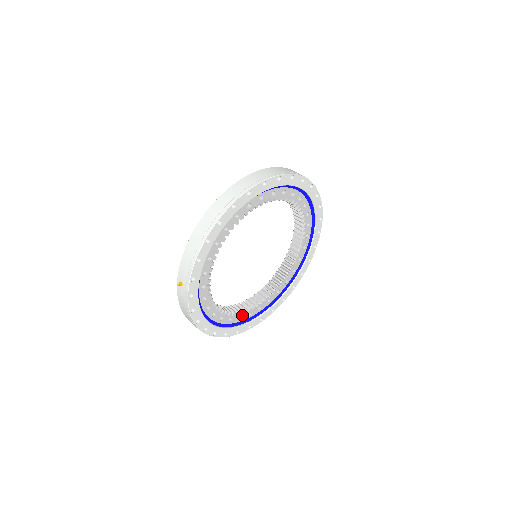
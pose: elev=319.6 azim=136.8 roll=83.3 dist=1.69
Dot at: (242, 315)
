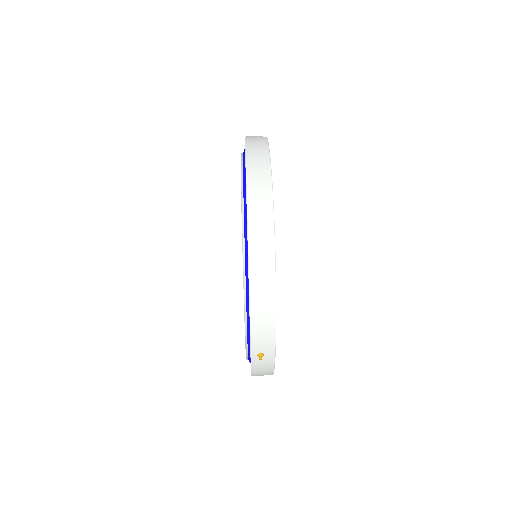
Dot at: occluded
